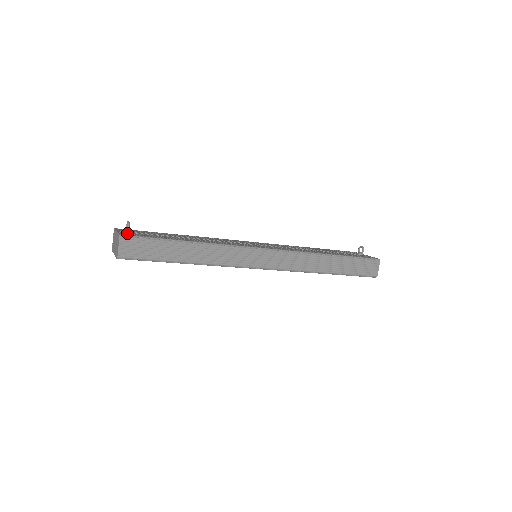
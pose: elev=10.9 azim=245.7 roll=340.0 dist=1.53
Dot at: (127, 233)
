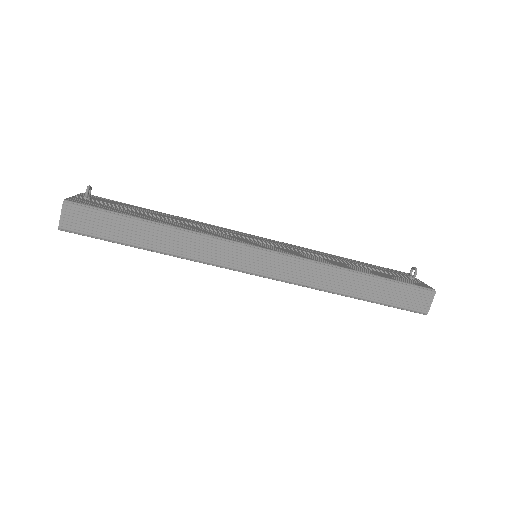
Dot at: (81, 200)
